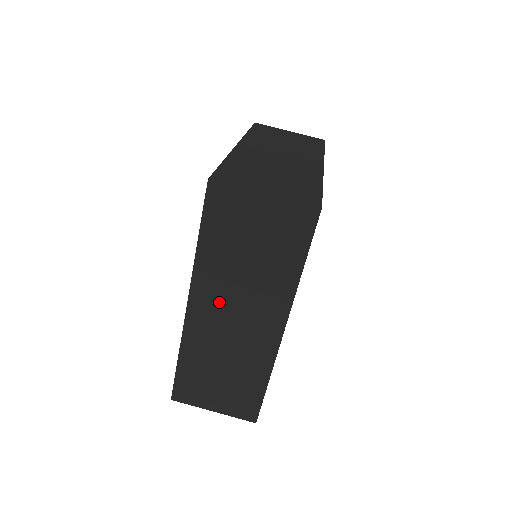
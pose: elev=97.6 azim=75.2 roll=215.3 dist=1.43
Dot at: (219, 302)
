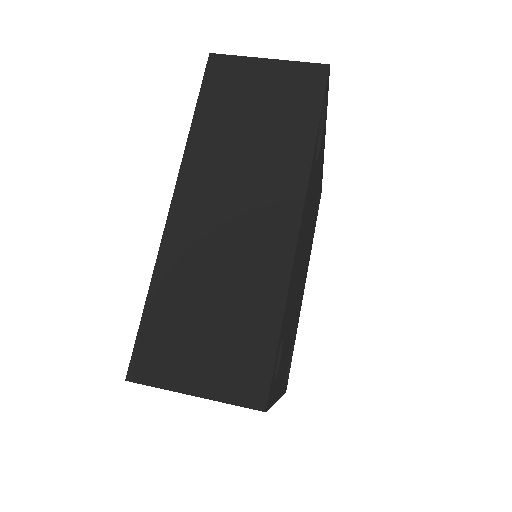
Dot at: (214, 192)
